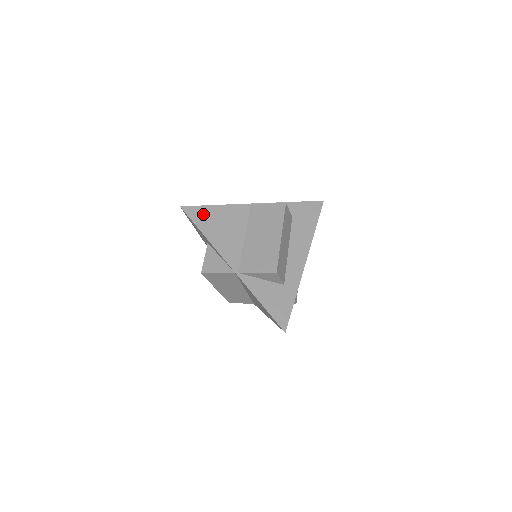
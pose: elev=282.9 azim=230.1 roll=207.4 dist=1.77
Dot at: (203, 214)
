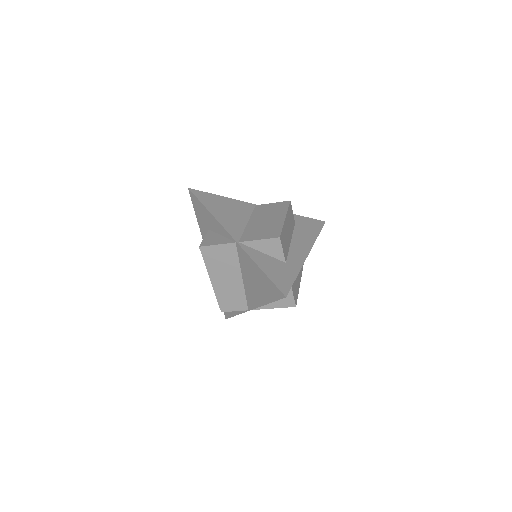
Dot at: (209, 198)
